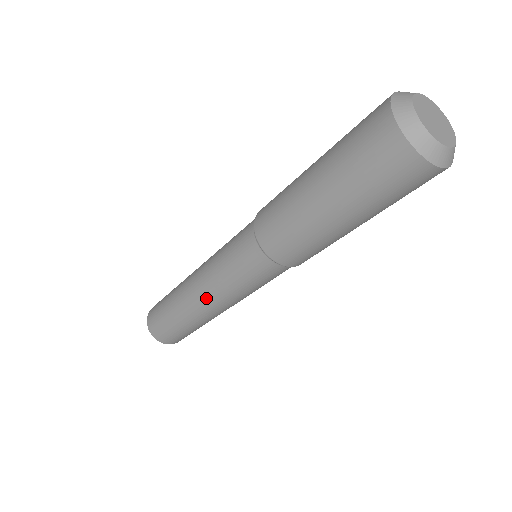
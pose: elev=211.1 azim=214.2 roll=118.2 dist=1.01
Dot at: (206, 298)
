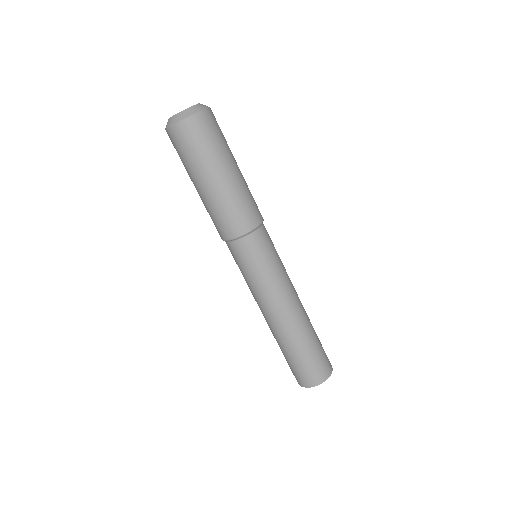
Dot at: (260, 308)
